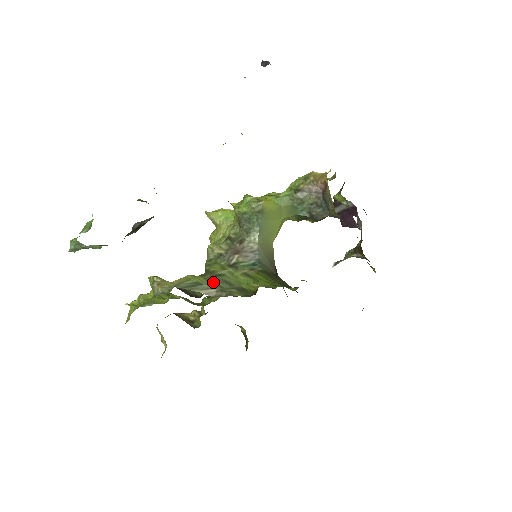
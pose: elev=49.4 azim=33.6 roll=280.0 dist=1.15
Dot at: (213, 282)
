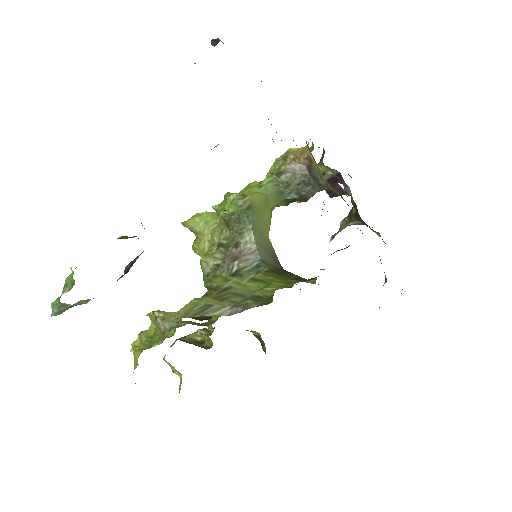
Dot at: (223, 299)
